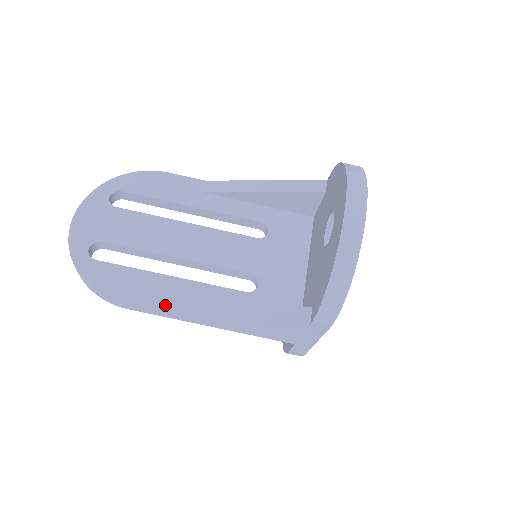
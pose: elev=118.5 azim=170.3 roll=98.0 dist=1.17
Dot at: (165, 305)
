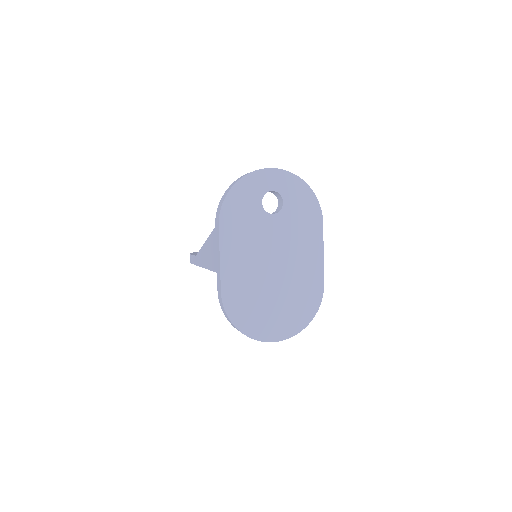
Dot at: occluded
